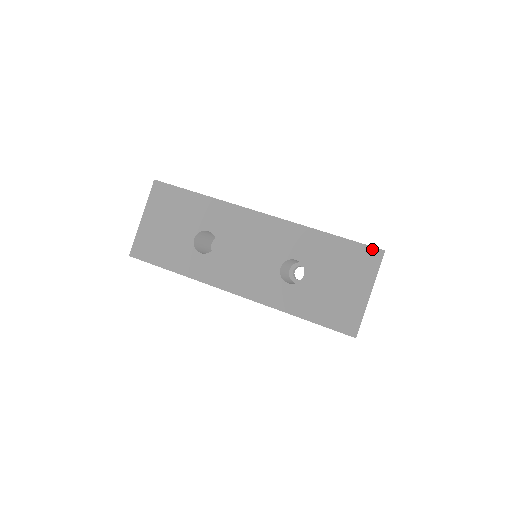
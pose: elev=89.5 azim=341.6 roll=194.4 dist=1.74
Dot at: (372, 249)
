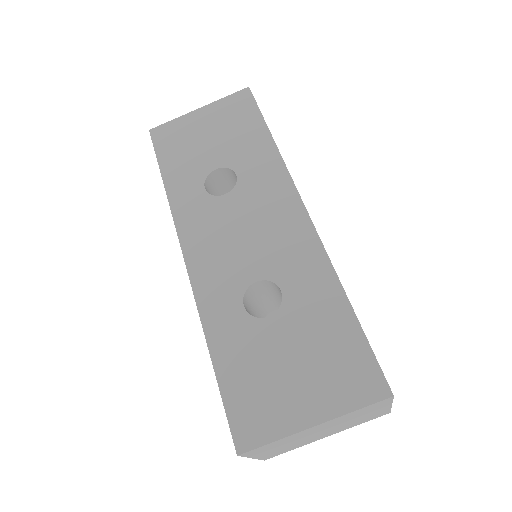
Dot at: (379, 375)
